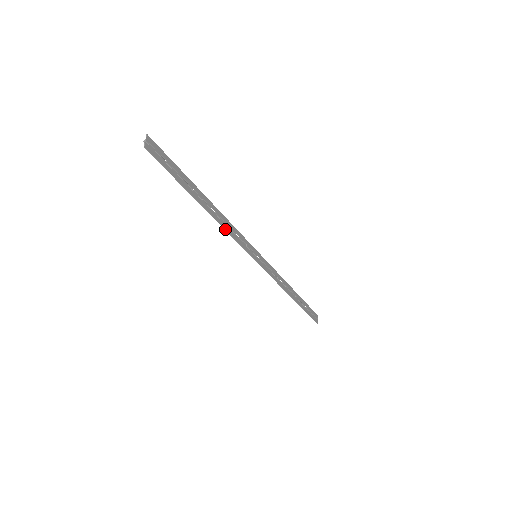
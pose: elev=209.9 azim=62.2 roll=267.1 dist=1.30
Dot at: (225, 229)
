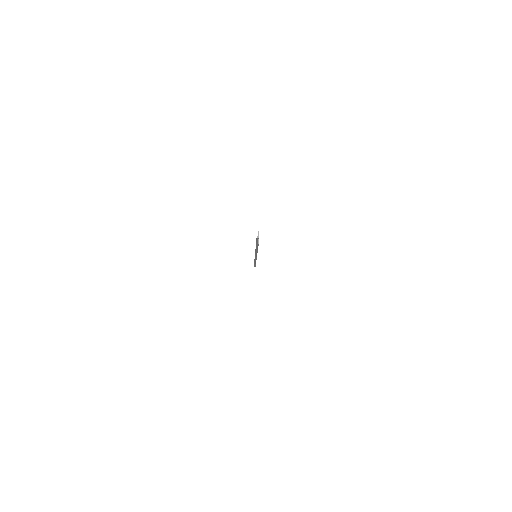
Dot at: occluded
